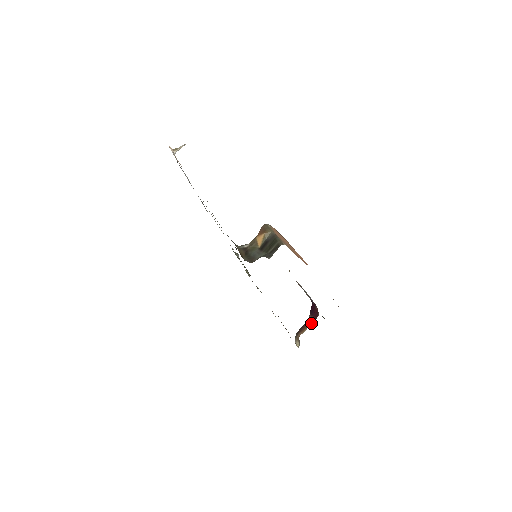
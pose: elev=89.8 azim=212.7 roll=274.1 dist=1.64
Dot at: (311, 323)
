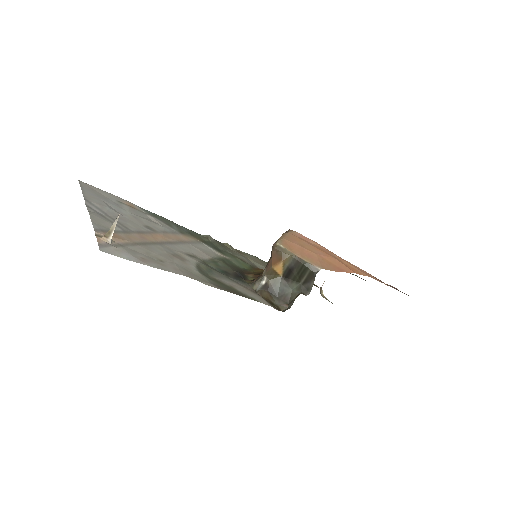
Dot at: occluded
